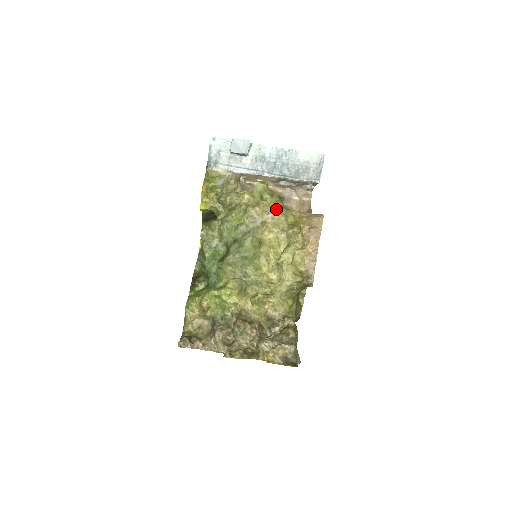
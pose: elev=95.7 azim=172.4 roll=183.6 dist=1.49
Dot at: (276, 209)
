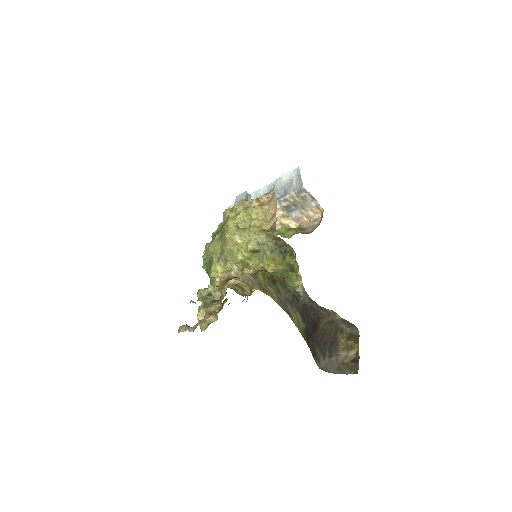
Dot at: (240, 200)
